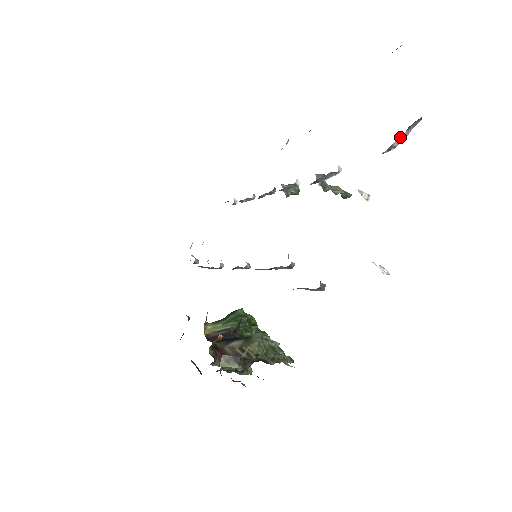
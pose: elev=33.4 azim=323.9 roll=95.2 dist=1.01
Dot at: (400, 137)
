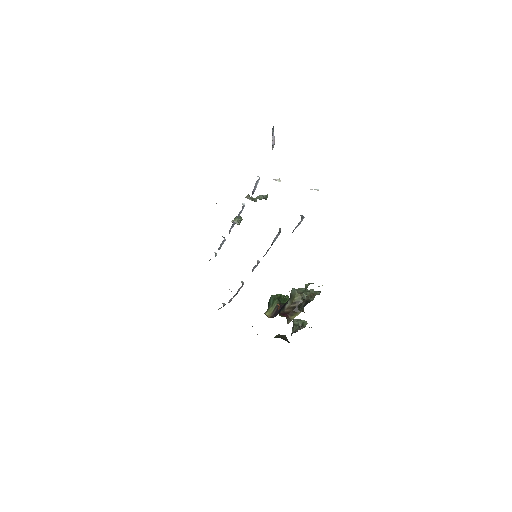
Dot at: (272, 139)
